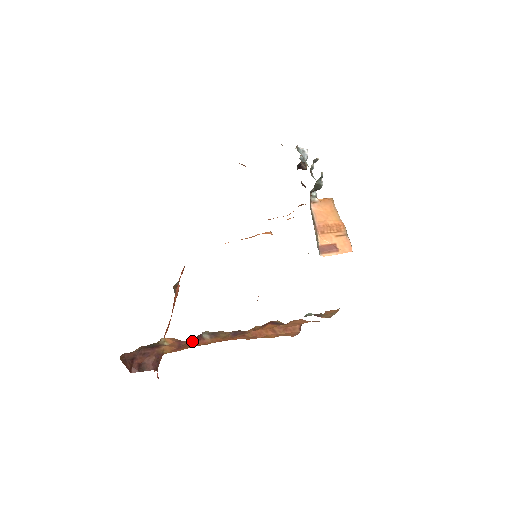
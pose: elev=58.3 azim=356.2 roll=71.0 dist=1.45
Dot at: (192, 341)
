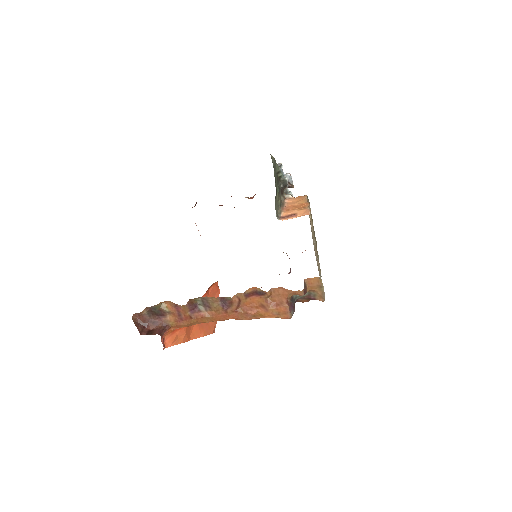
Dot at: (189, 310)
